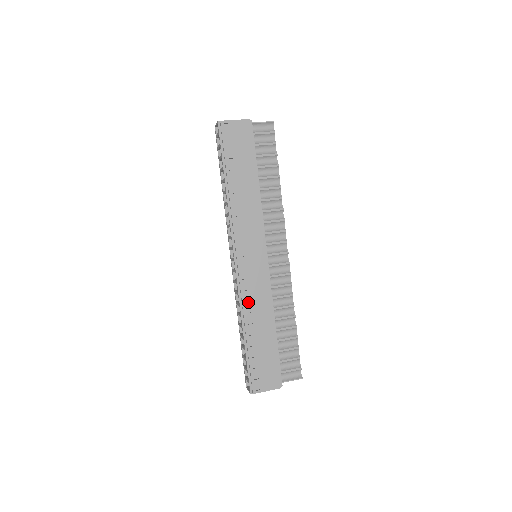
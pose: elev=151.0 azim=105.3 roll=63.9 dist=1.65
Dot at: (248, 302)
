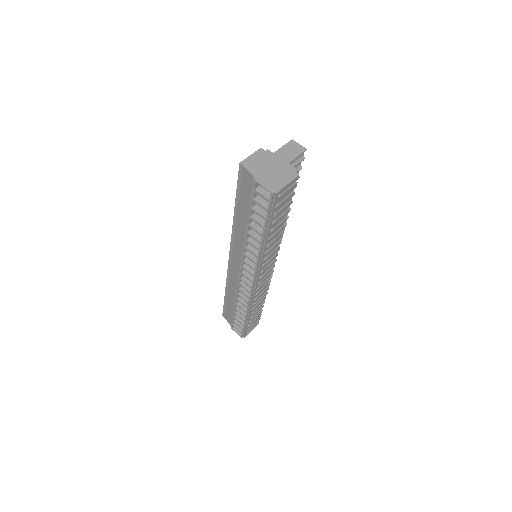
Dot at: (256, 300)
